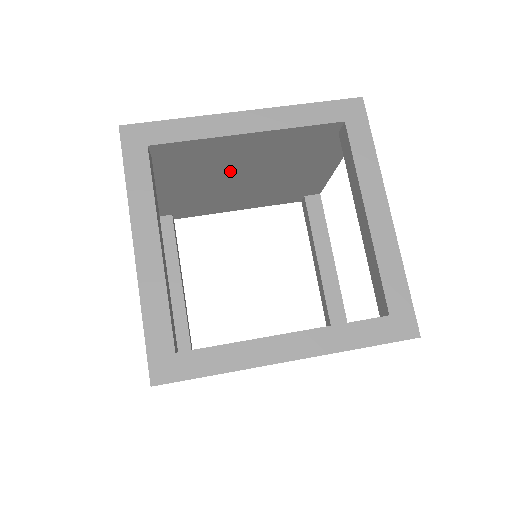
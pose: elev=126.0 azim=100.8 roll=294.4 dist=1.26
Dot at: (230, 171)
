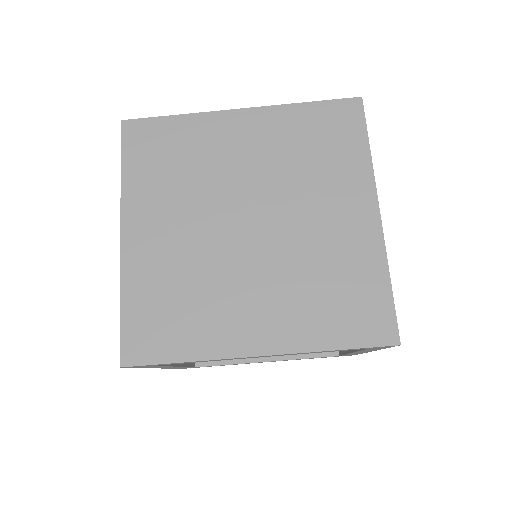
Dot at: occluded
